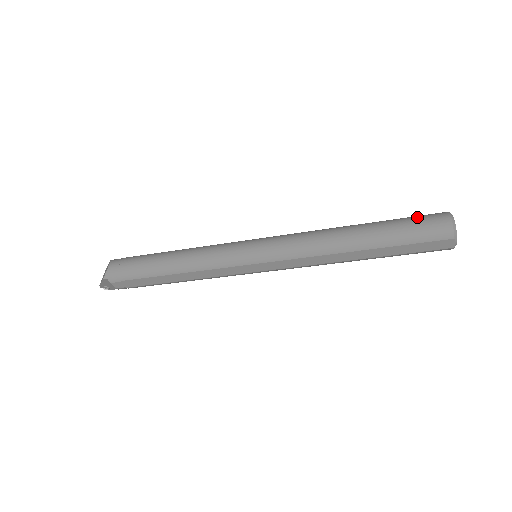
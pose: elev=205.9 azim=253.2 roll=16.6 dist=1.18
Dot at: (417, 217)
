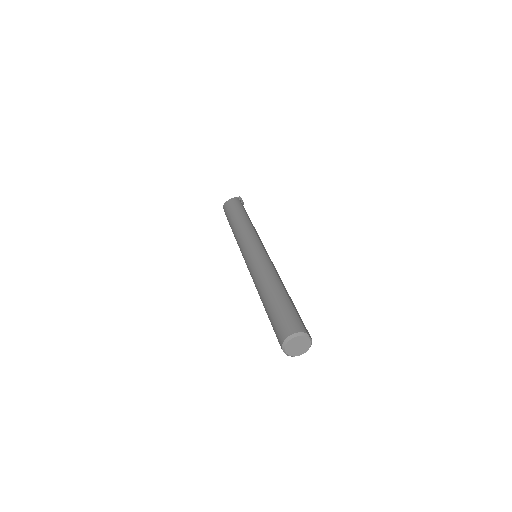
Dot at: (287, 316)
